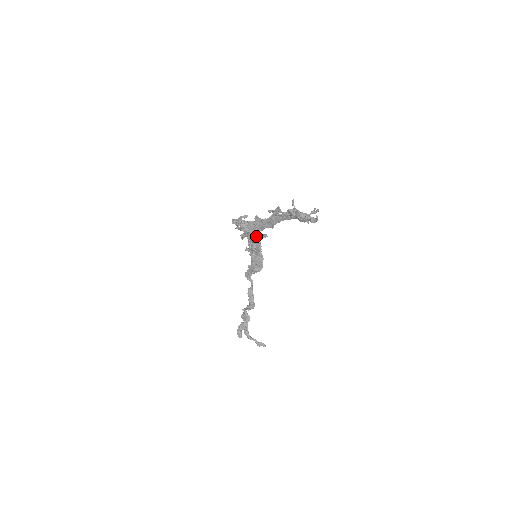
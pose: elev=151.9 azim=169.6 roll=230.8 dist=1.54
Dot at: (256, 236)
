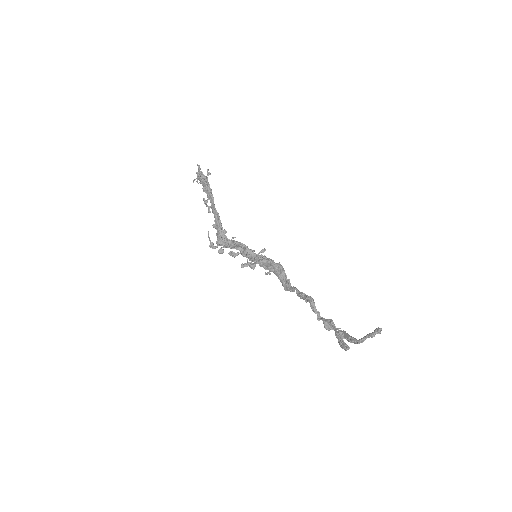
Dot at: (236, 242)
